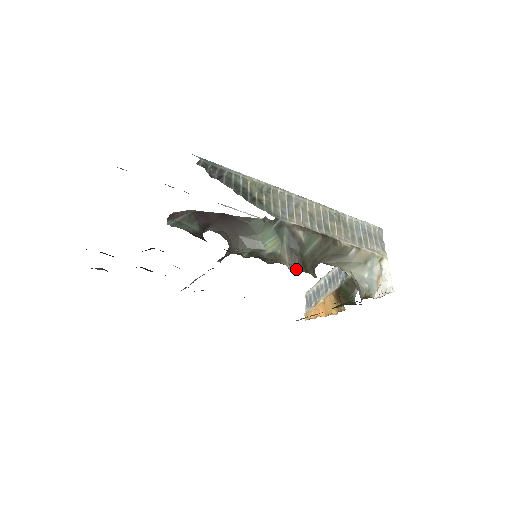
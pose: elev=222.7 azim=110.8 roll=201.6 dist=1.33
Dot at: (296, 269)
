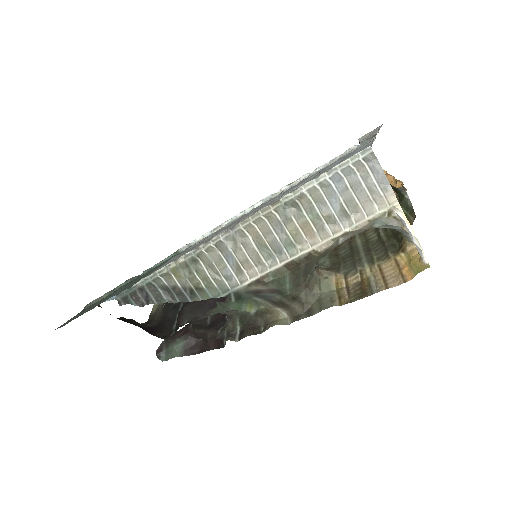
Dot at: (291, 313)
